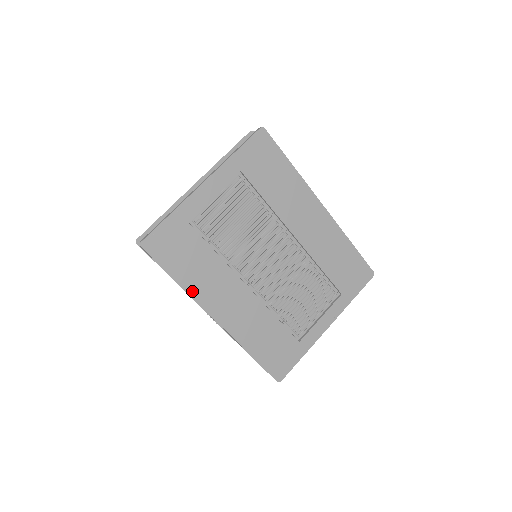
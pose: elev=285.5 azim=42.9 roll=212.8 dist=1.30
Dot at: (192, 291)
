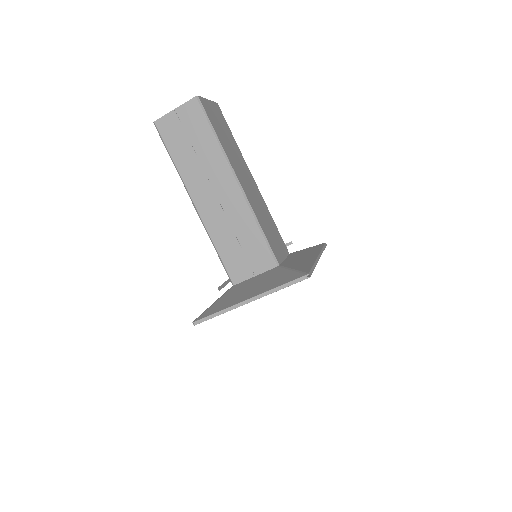
Dot at: occluded
